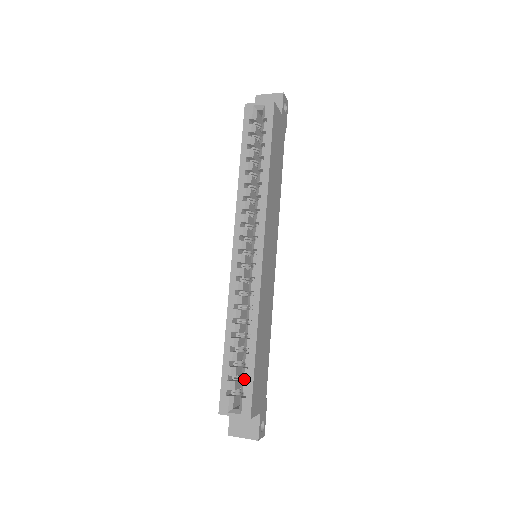
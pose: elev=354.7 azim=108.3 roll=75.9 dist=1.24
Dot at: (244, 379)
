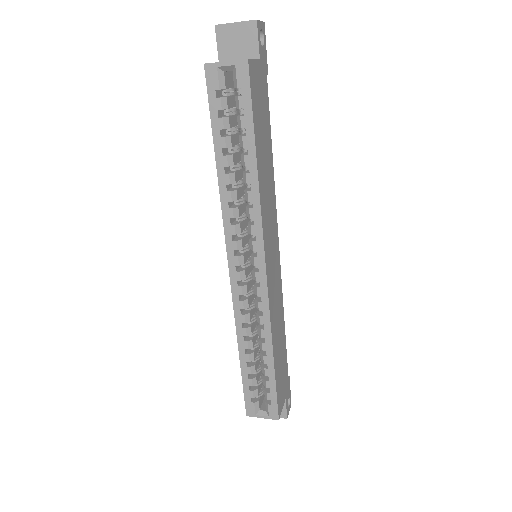
Dot at: occluded
